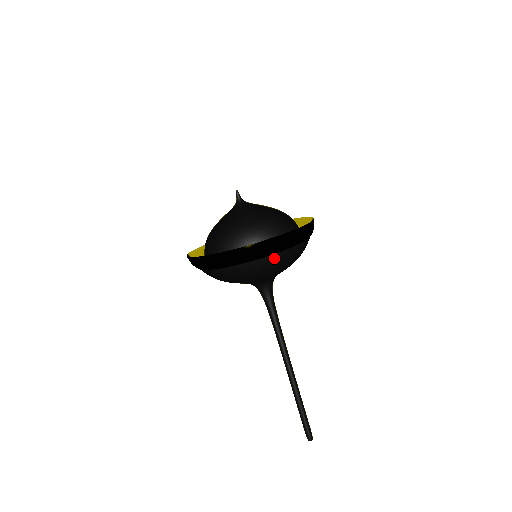
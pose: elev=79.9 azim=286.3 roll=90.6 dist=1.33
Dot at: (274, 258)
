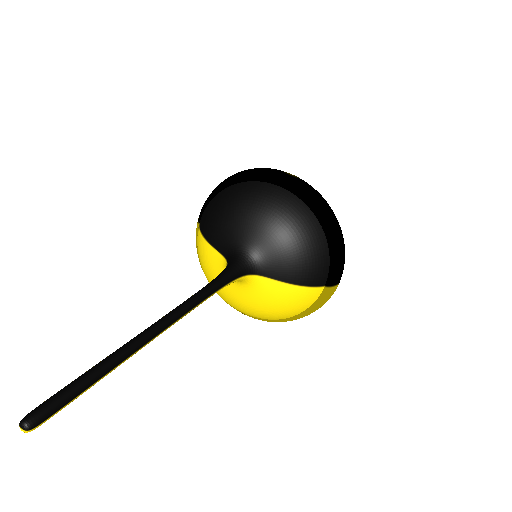
Dot at: (298, 205)
